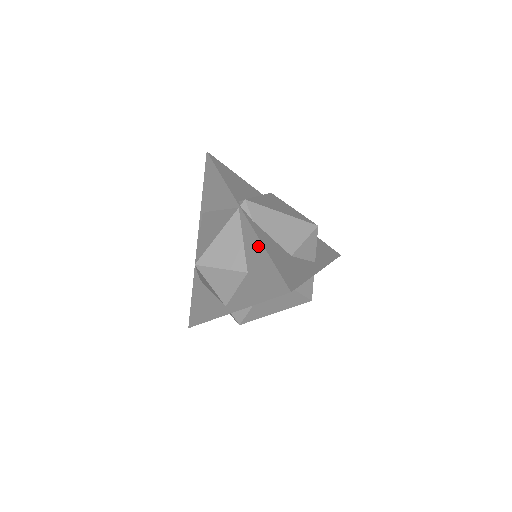
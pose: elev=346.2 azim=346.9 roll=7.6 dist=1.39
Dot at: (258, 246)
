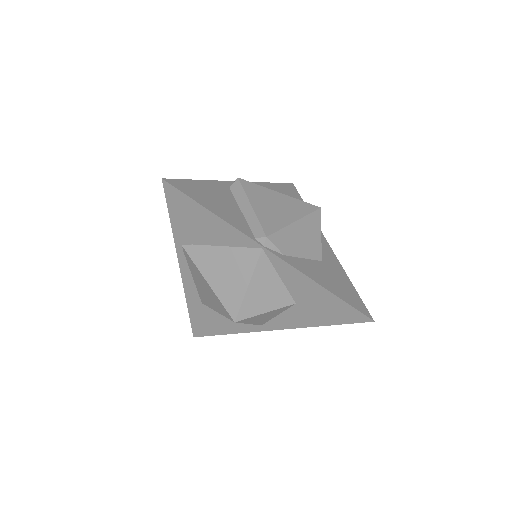
Dot at: (311, 285)
